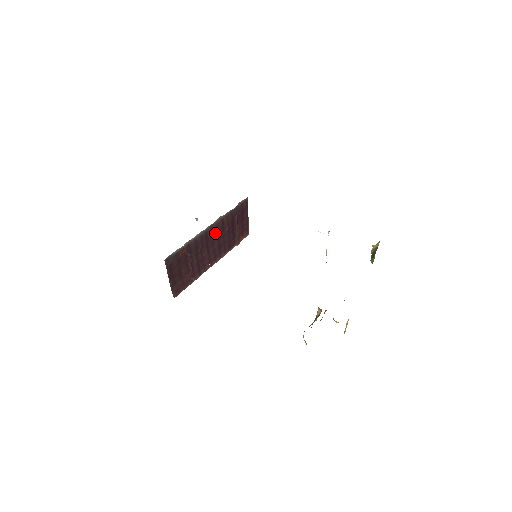
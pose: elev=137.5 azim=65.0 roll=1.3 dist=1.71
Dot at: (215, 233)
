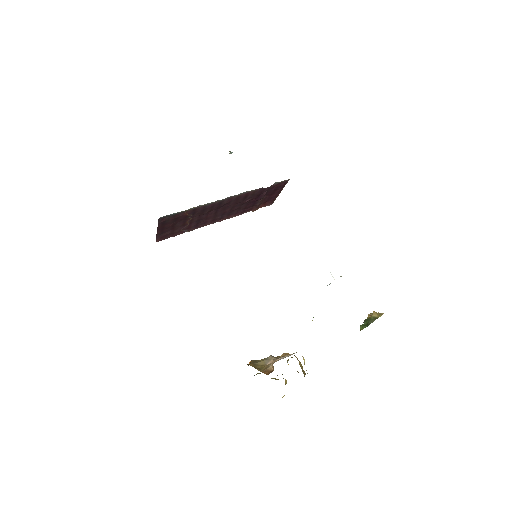
Dot at: (232, 202)
